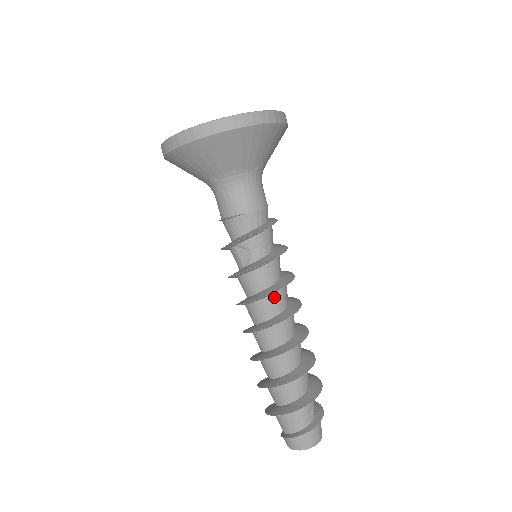
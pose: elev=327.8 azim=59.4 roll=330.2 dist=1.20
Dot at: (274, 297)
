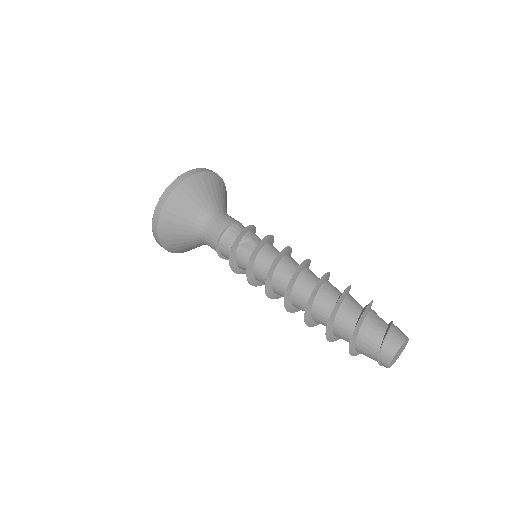
Dot at: (288, 257)
